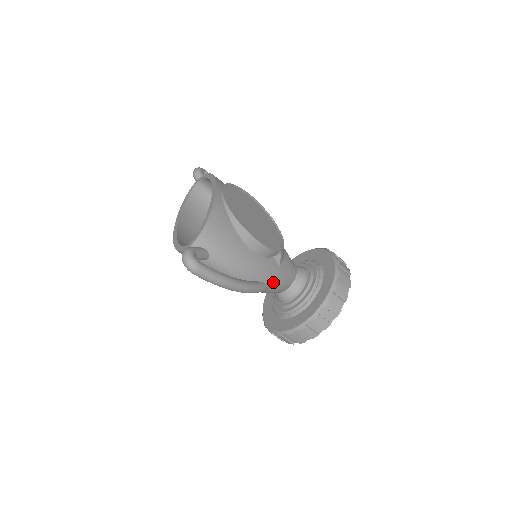
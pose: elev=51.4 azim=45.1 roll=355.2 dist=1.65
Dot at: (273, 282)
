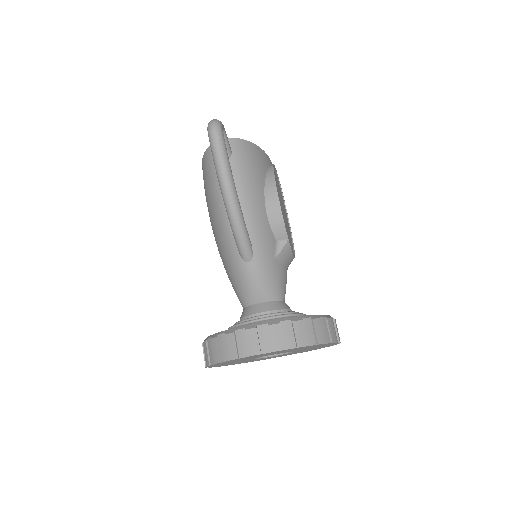
Dot at: (258, 258)
